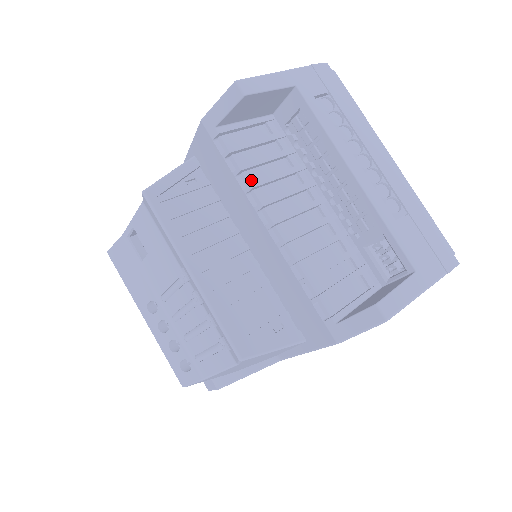
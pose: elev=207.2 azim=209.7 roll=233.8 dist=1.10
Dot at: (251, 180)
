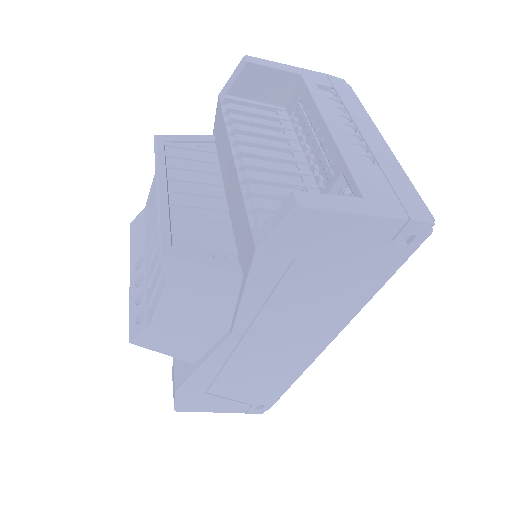
Dot at: occluded
